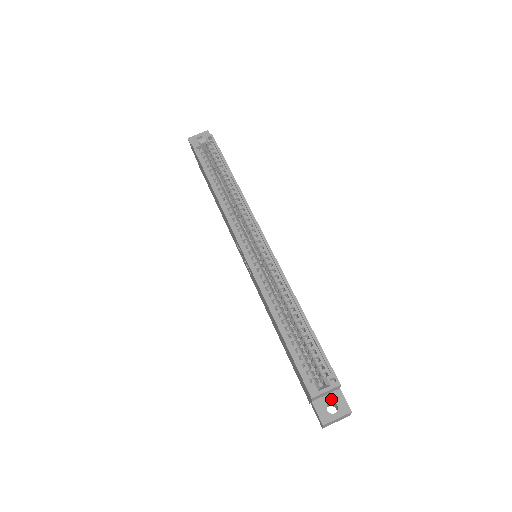
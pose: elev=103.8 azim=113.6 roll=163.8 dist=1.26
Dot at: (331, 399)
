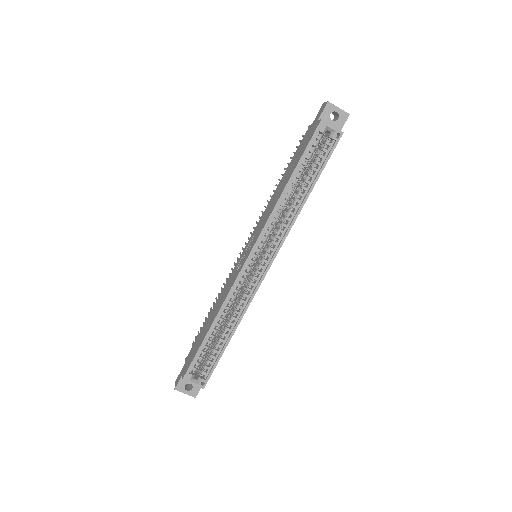
Dot at: occluded
